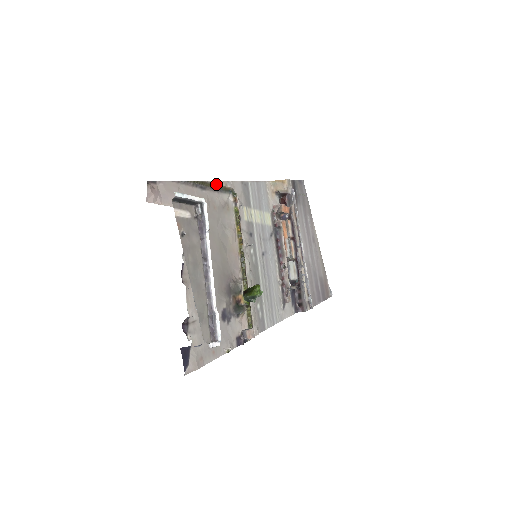
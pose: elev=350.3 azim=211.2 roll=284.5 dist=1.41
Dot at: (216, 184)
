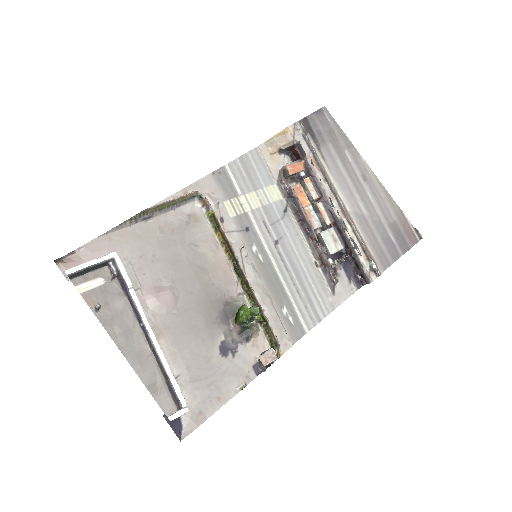
Dot at: (166, 202)
